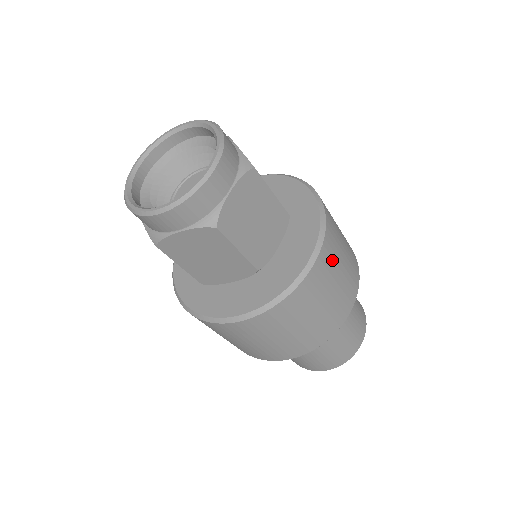
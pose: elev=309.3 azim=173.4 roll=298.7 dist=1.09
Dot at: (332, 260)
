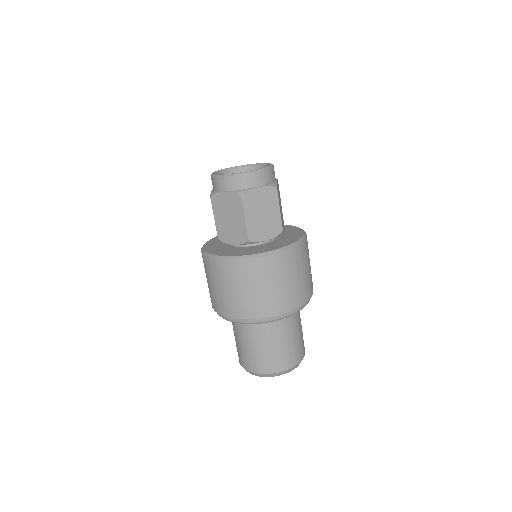
Dot at: occluded
